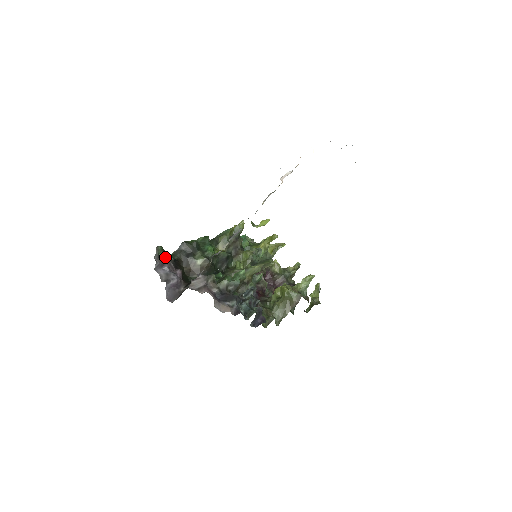
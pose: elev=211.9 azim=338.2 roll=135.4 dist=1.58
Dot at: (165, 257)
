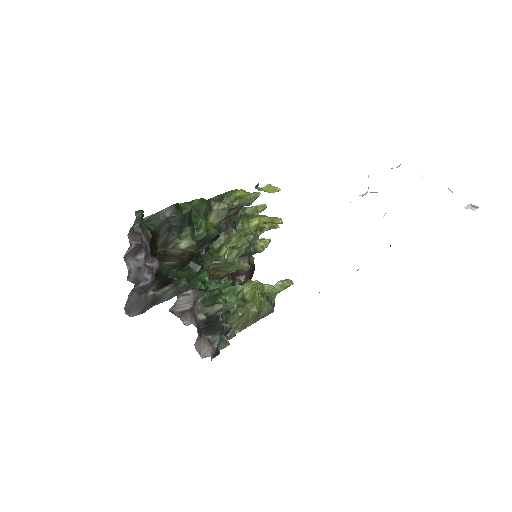
Dot at: (142, 231)
